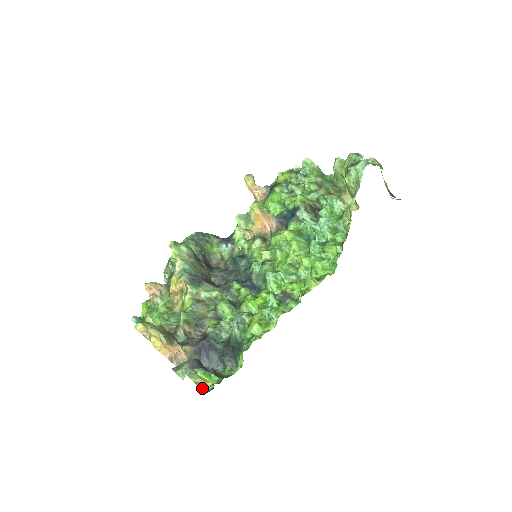
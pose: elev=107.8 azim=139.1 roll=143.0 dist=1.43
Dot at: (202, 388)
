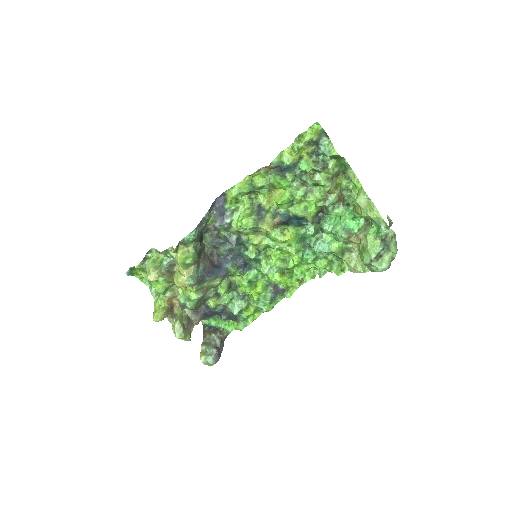
Dot at: occluded
